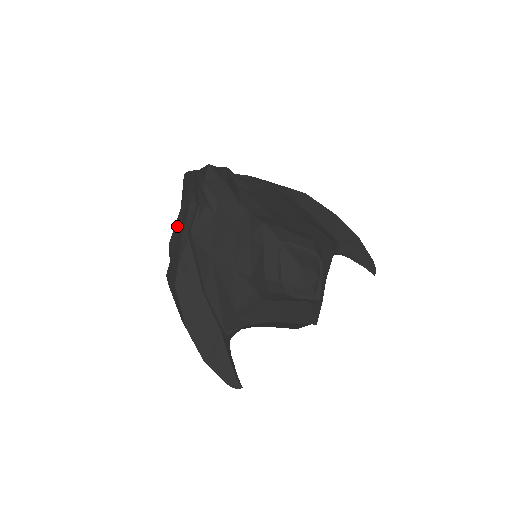
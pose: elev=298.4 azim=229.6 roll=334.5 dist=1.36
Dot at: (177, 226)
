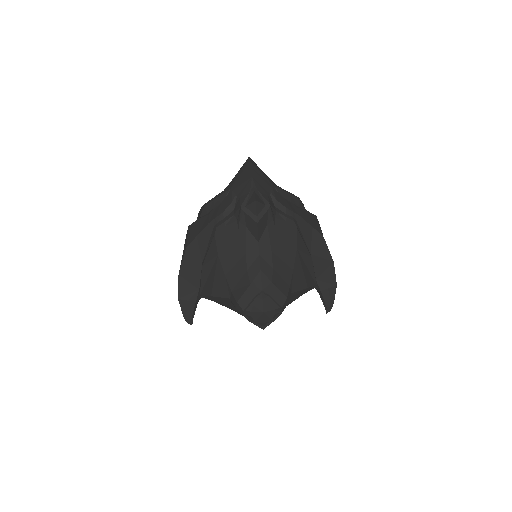
Dot at: (215, 203)
